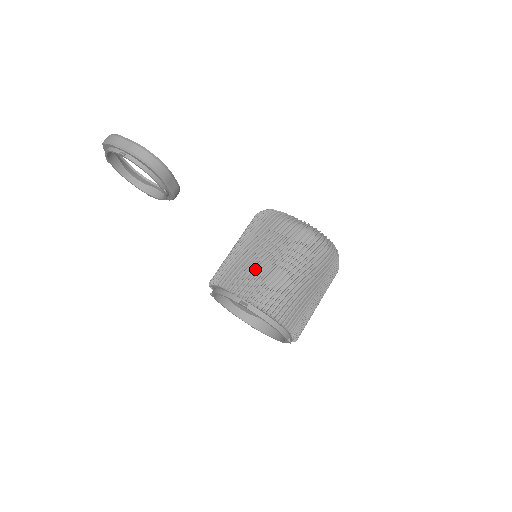
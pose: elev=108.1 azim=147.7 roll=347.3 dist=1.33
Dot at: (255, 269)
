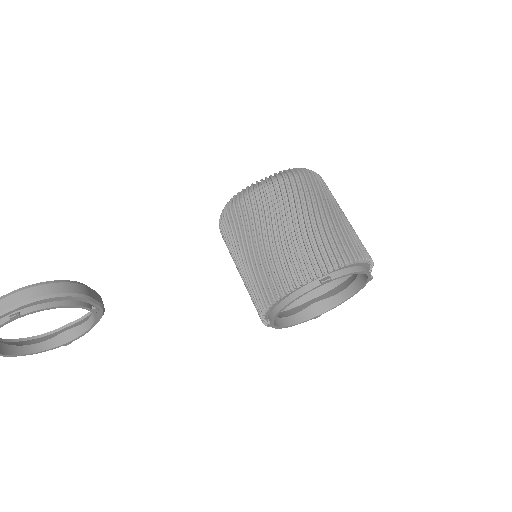
Dot at: (294, 245)
